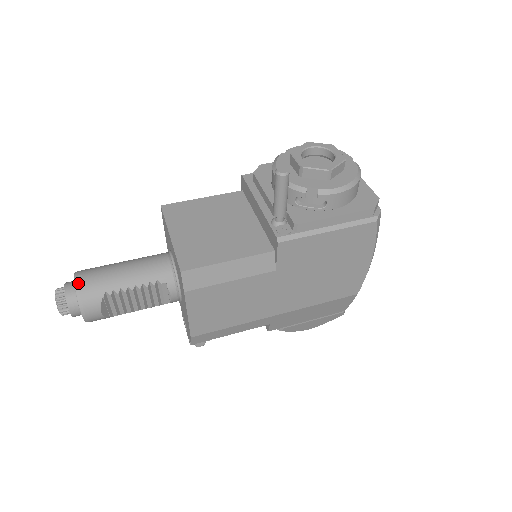
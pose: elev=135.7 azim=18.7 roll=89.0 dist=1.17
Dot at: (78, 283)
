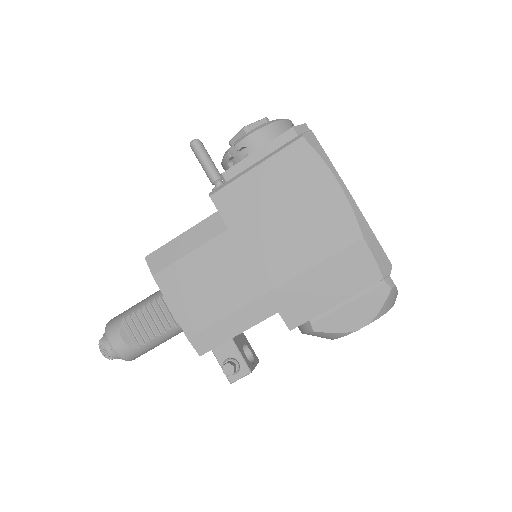
Dot at: (110, 320)
